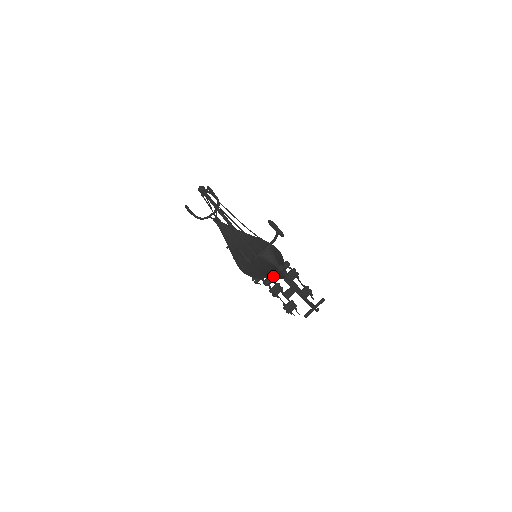
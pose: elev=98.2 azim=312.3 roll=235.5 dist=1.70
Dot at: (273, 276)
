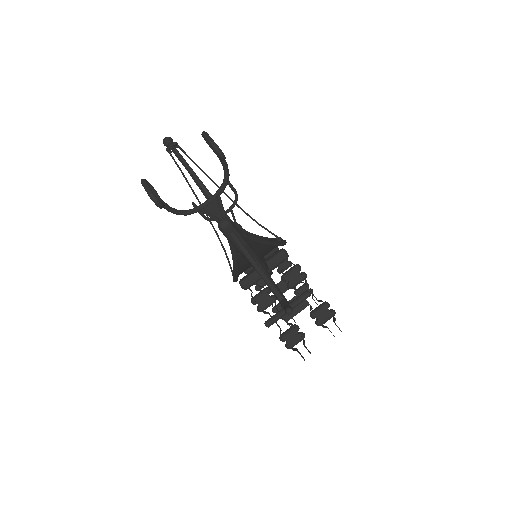
Dot at: (255, 272)
